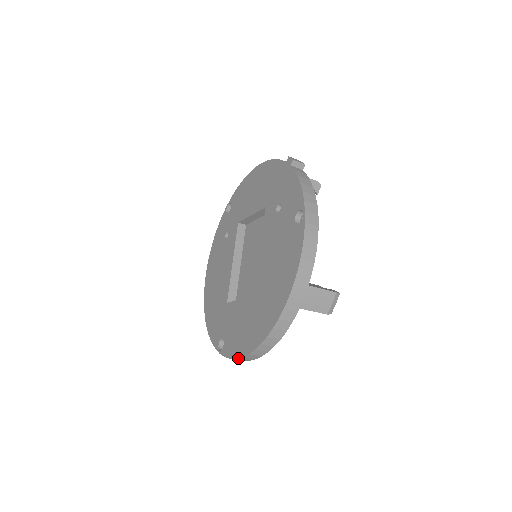
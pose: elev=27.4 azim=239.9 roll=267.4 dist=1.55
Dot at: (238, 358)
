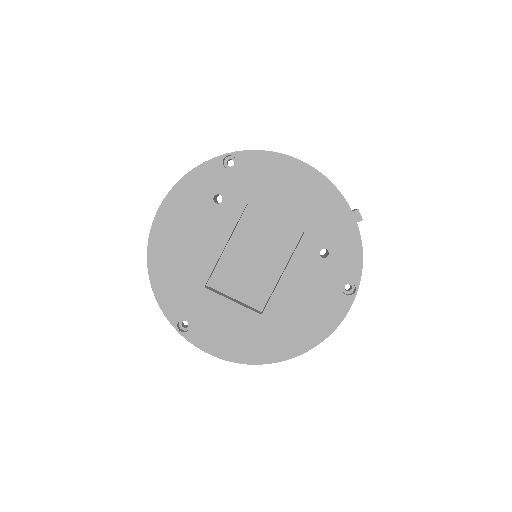
Dot at: (217, 357)
